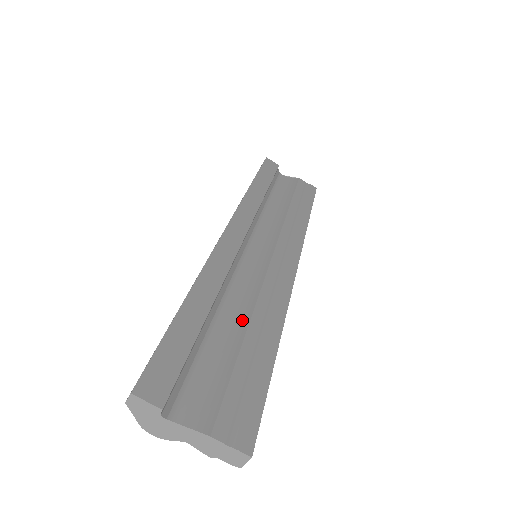
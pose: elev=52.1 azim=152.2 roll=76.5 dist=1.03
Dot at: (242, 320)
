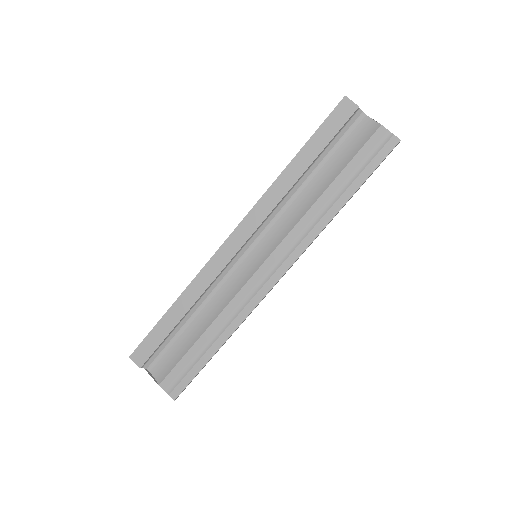
Dot at: (208, 321)
